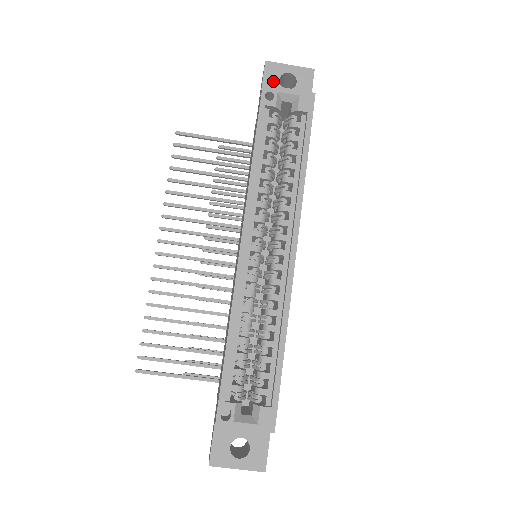
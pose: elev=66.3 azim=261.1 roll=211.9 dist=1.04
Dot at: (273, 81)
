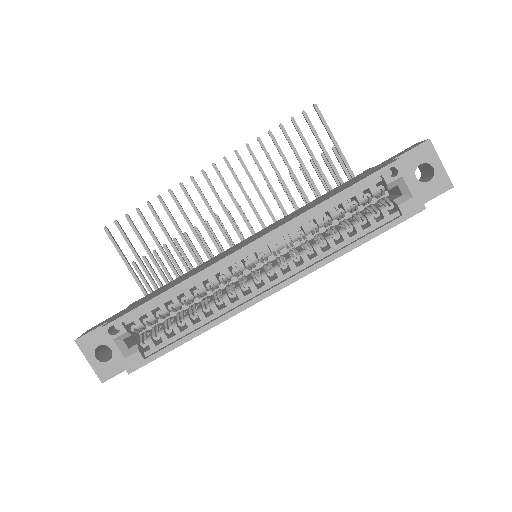
Dot at: (415, 160)
